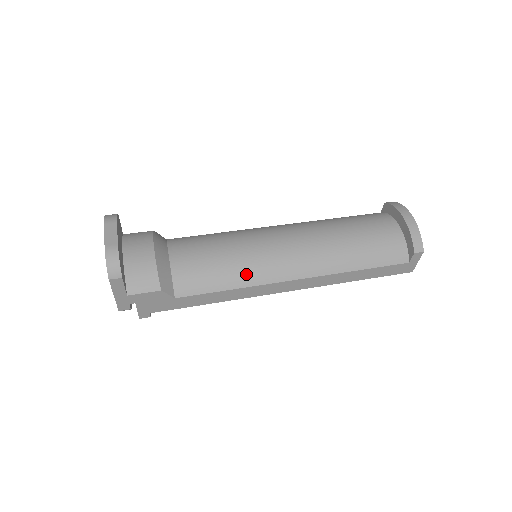
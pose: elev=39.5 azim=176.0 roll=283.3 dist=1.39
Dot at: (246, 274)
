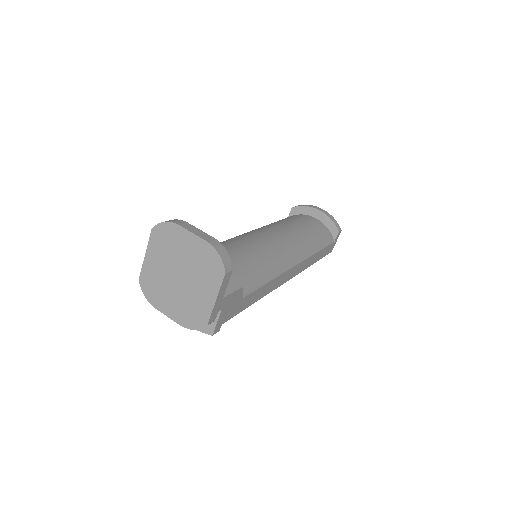
Dot at: (273, 265)
